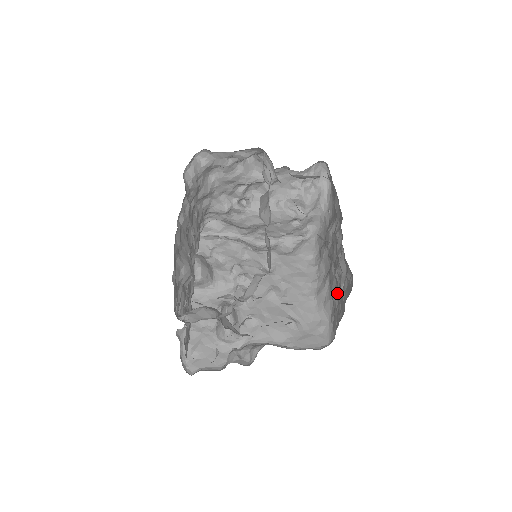
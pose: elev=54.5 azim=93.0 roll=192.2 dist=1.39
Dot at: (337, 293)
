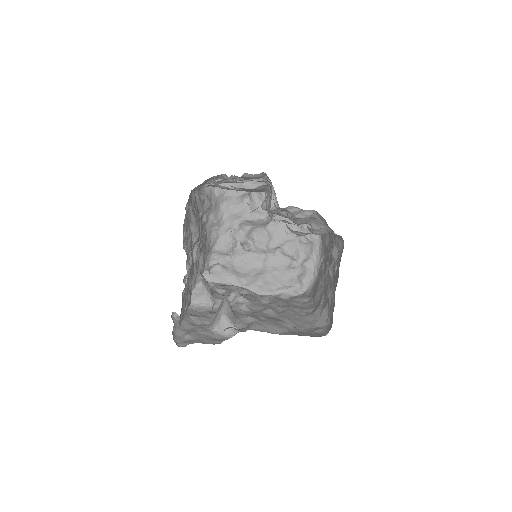
Dot at: (332, 287)
